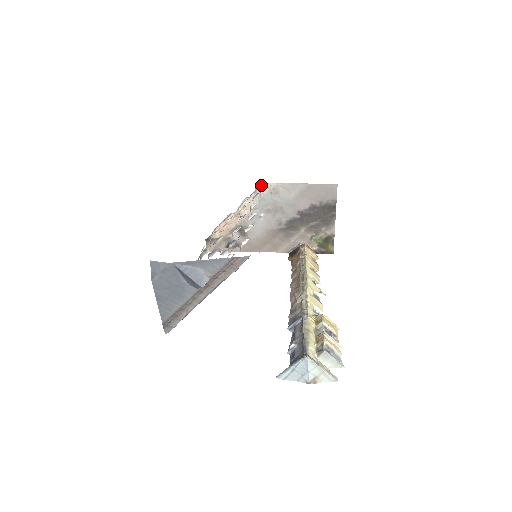
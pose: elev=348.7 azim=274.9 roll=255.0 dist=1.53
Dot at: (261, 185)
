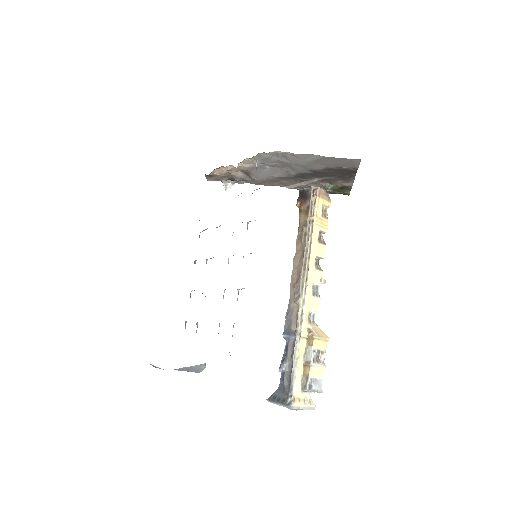
Dot at: occluded
